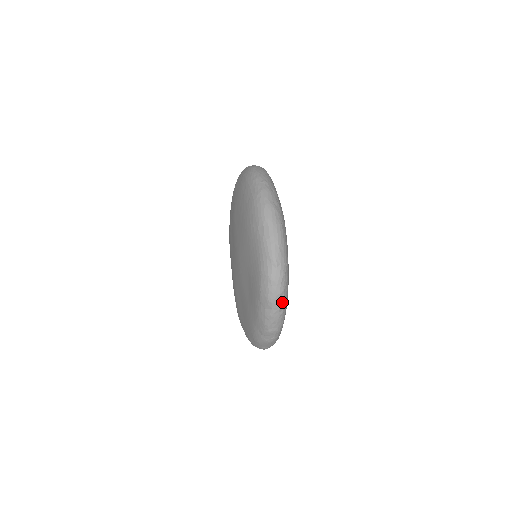
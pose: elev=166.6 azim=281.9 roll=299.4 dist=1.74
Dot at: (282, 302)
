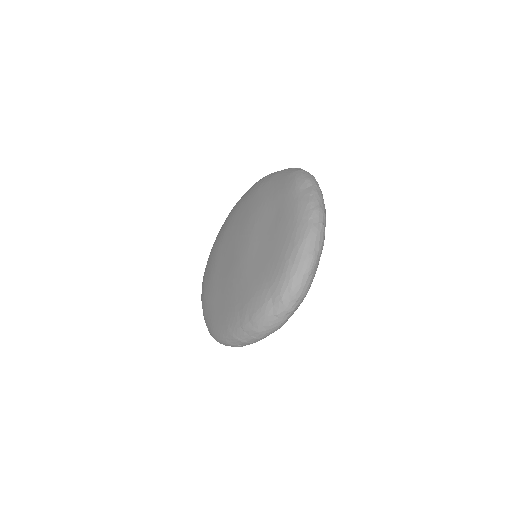
Dot at: occluded
